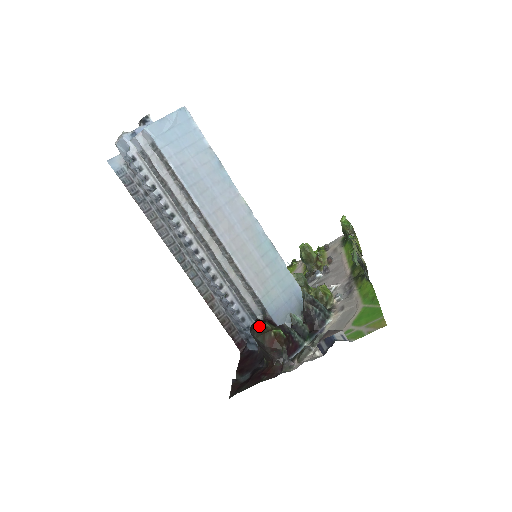
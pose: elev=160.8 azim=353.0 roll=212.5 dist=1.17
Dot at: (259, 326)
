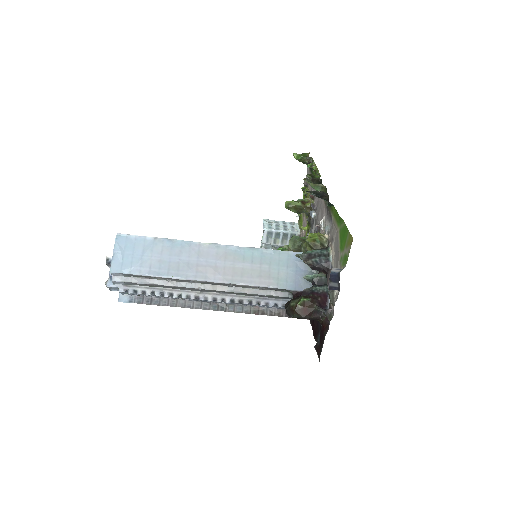
Dot at: (288, 309)
